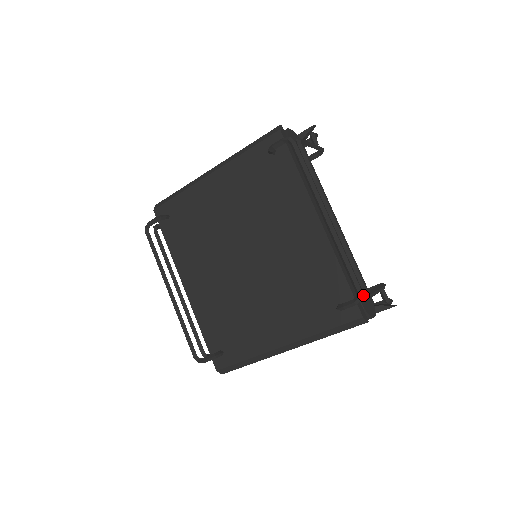
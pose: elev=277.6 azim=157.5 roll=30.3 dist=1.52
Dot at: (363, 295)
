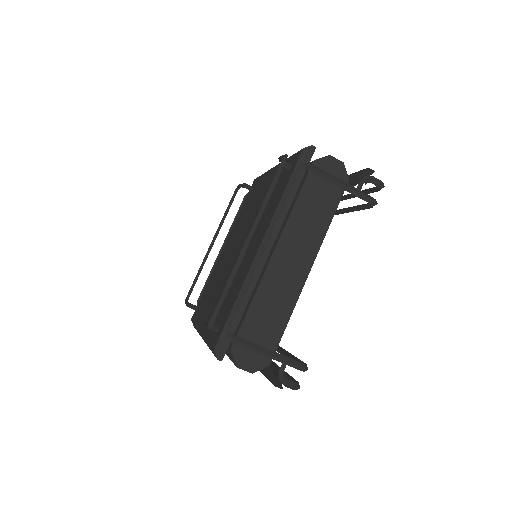
Dot at: (228, 333)
